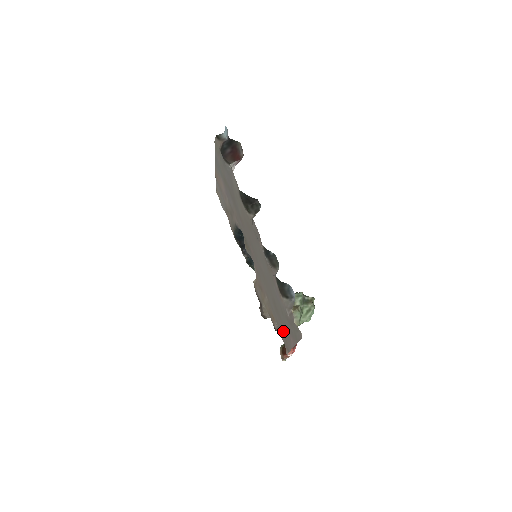
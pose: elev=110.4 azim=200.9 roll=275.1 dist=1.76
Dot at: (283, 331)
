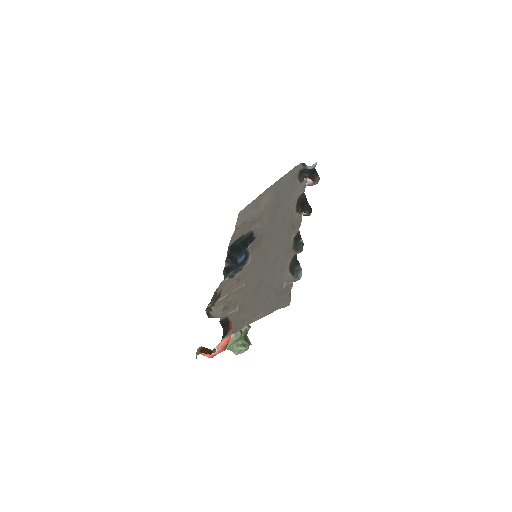
Dot at: (248, 310)
